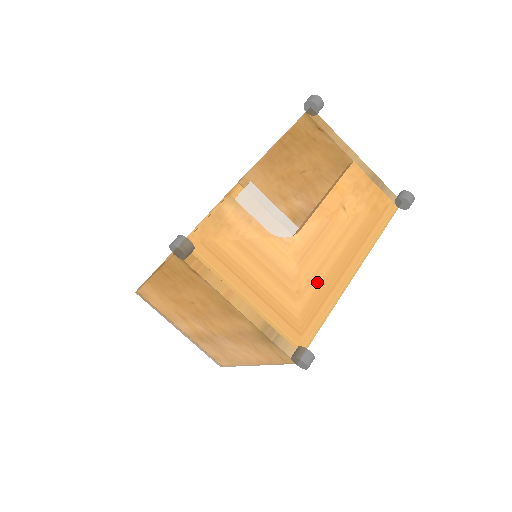
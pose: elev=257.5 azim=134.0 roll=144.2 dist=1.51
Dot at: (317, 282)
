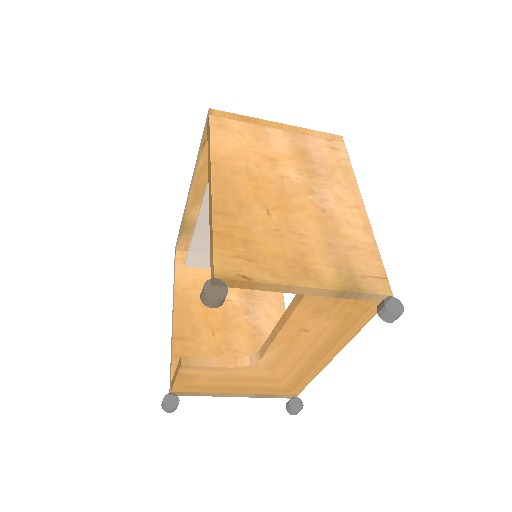
Dot at: (294, 372)
